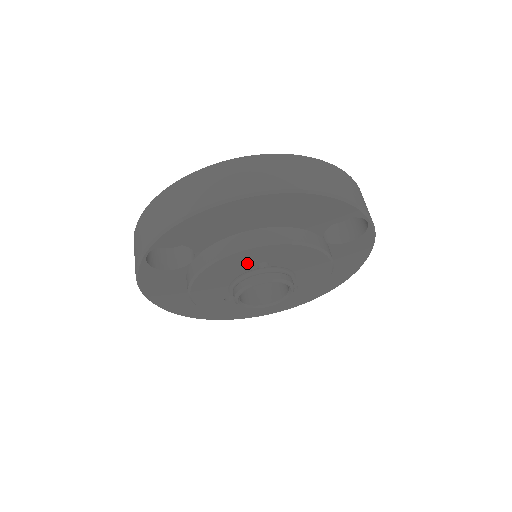
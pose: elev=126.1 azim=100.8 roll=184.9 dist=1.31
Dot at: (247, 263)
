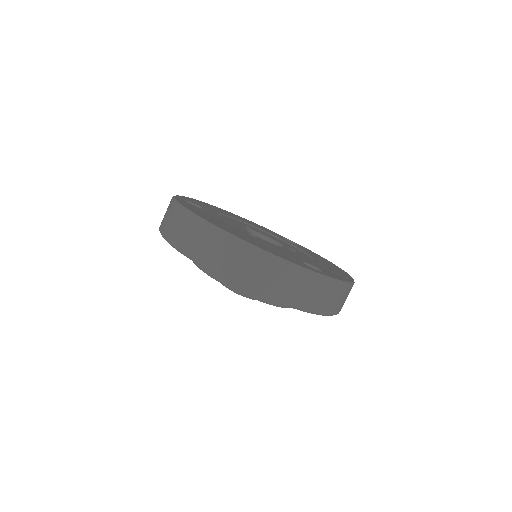
Dot at: occluded
